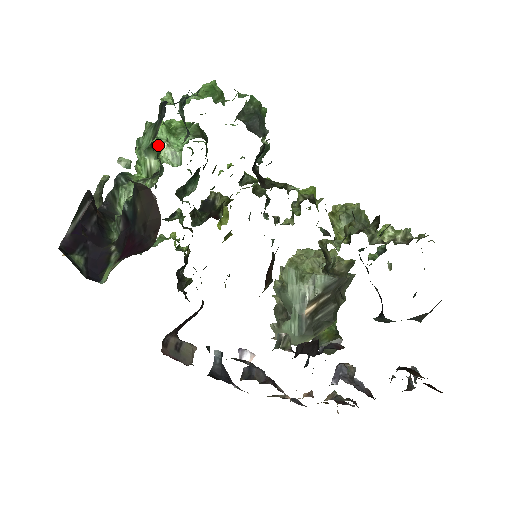
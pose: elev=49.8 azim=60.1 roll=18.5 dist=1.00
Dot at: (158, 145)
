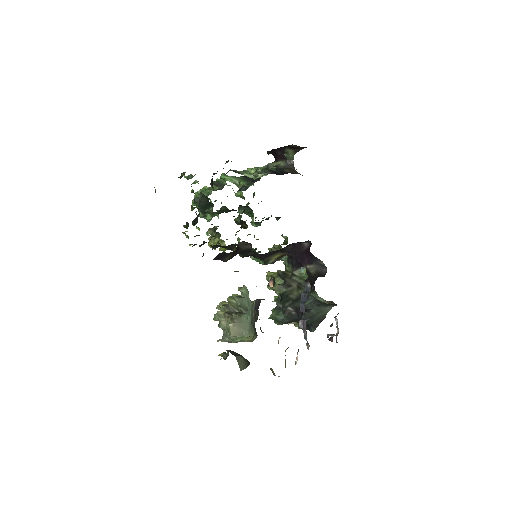
Dot at: (226, 184)
